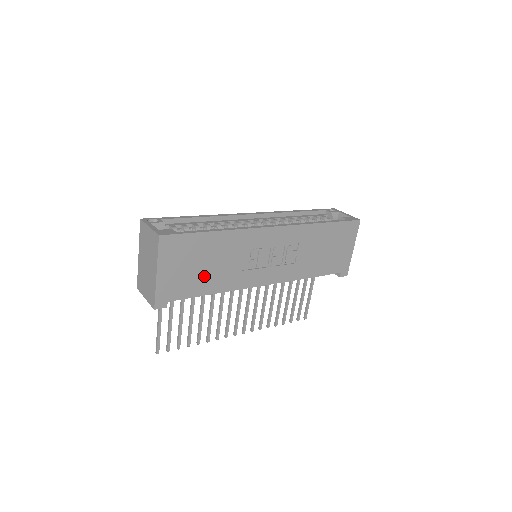
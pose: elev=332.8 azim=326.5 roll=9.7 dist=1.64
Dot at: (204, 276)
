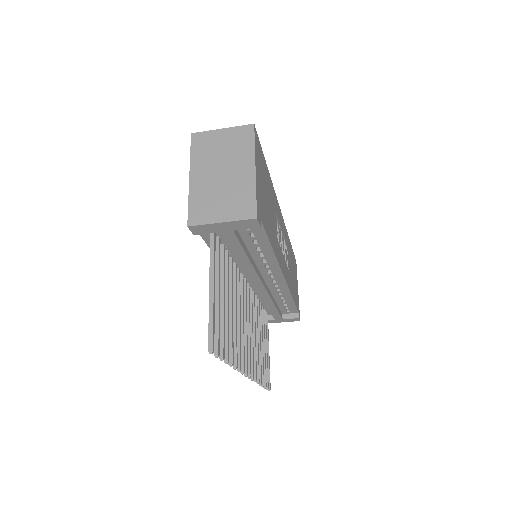
Dot at: (268, 216)
